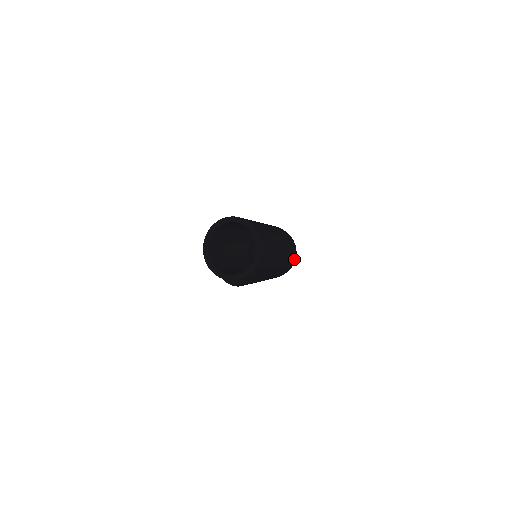
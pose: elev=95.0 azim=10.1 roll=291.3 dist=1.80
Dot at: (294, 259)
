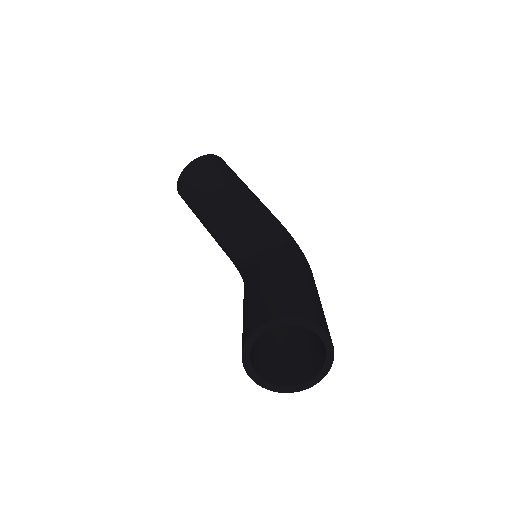
Dot at: occluded
